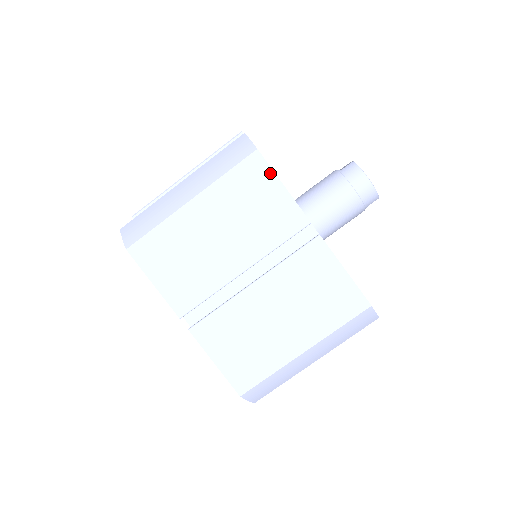
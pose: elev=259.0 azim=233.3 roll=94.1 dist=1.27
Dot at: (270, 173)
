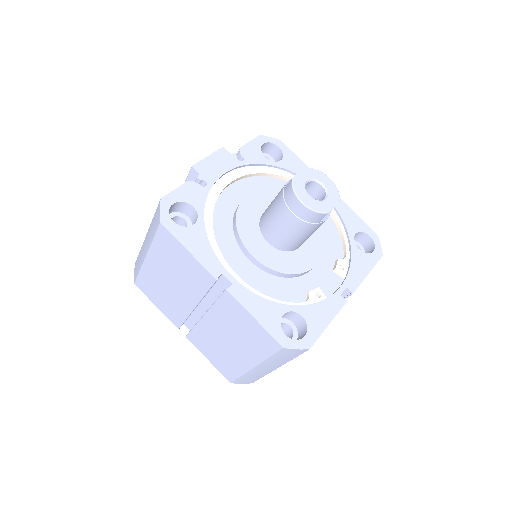
Dot at: (176, 241)
